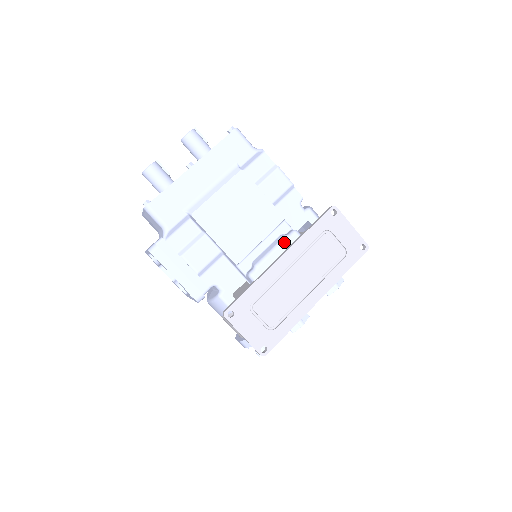
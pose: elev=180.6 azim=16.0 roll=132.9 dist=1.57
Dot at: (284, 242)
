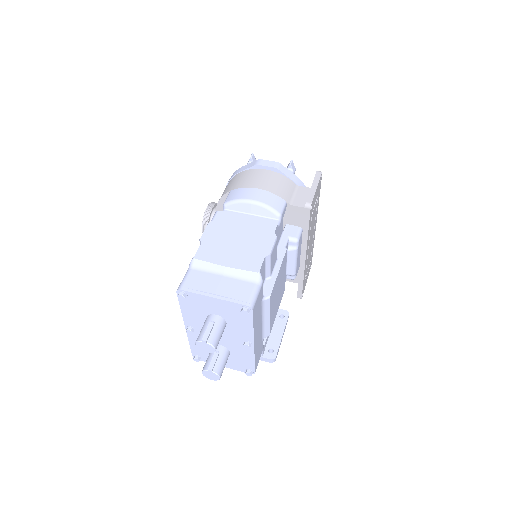
Dot at: occluded
